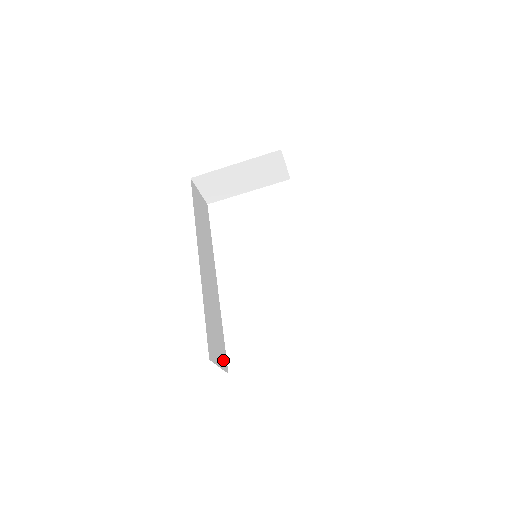
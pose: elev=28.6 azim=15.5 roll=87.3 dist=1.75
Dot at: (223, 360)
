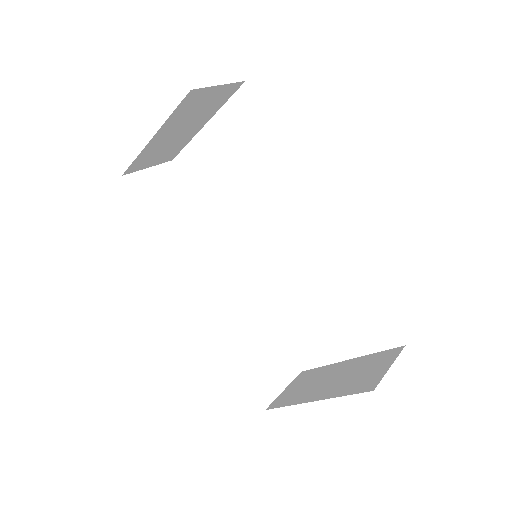
Dot at: (287, 368)
